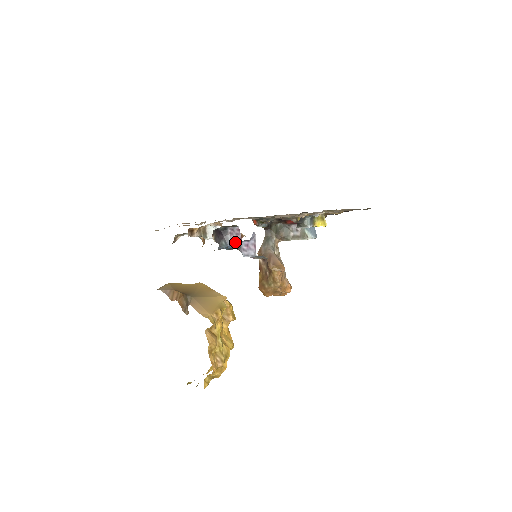
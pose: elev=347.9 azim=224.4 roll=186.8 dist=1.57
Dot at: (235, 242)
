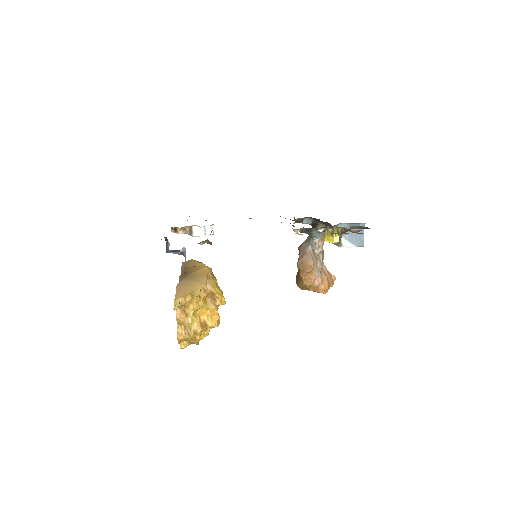
Dot at: (177, 250)
